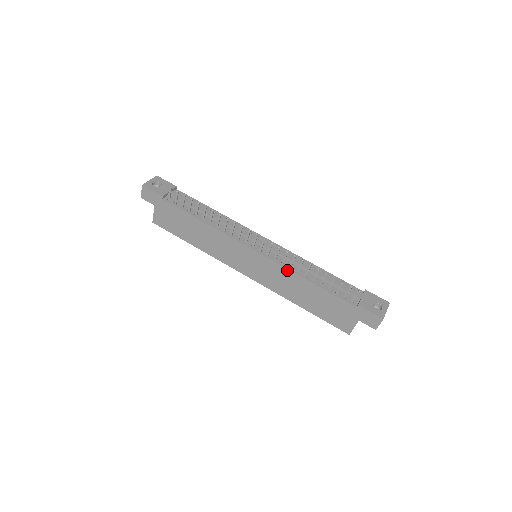
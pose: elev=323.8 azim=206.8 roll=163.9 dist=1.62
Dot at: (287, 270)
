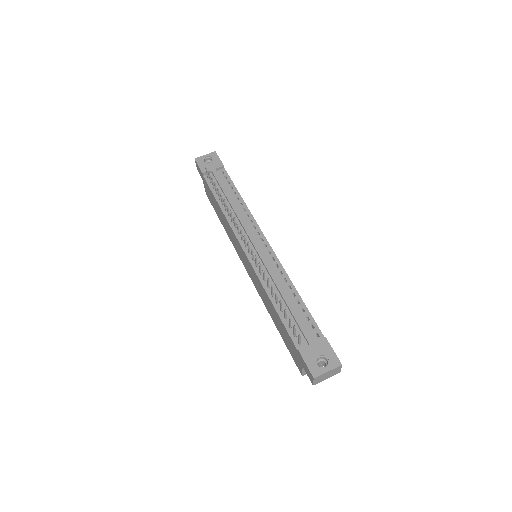
Dot at: (260, 282)
